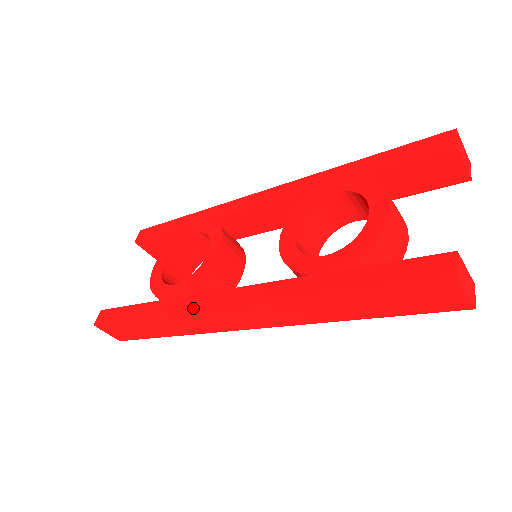
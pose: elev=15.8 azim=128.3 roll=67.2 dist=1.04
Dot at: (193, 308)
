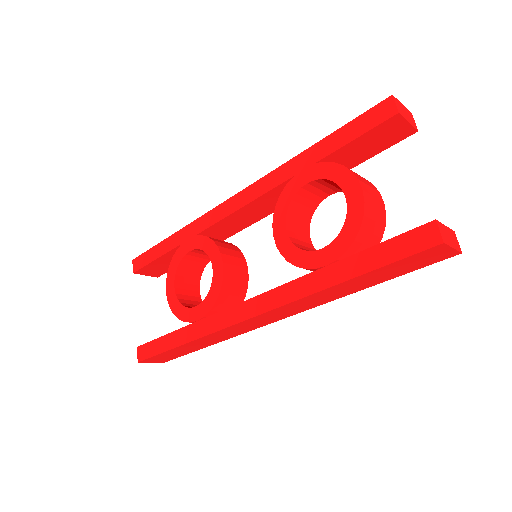
Dot at: (225, 324)
